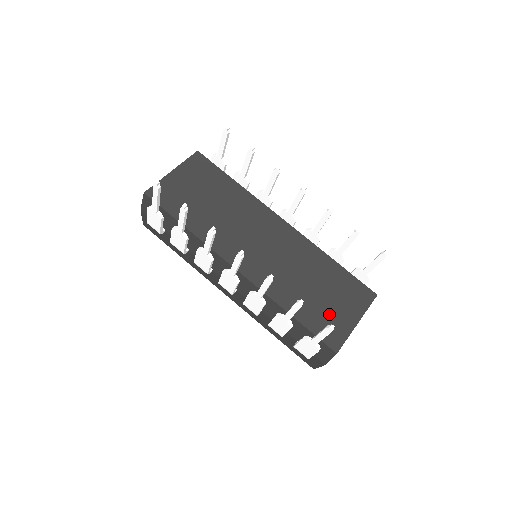
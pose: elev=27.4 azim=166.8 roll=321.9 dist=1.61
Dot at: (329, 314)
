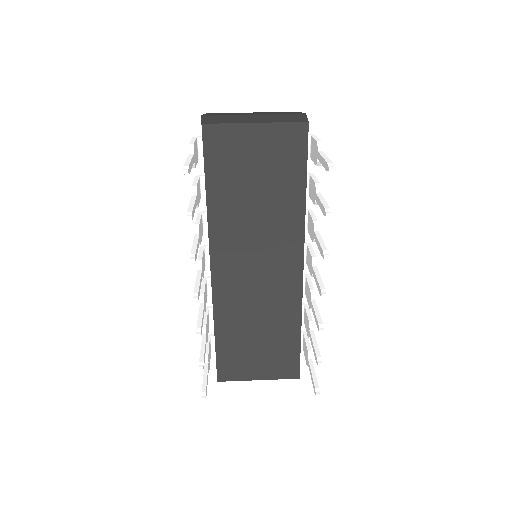
Dot at: (245, 358)
